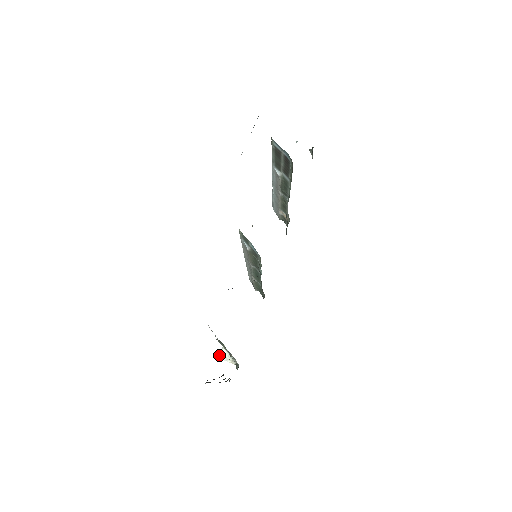
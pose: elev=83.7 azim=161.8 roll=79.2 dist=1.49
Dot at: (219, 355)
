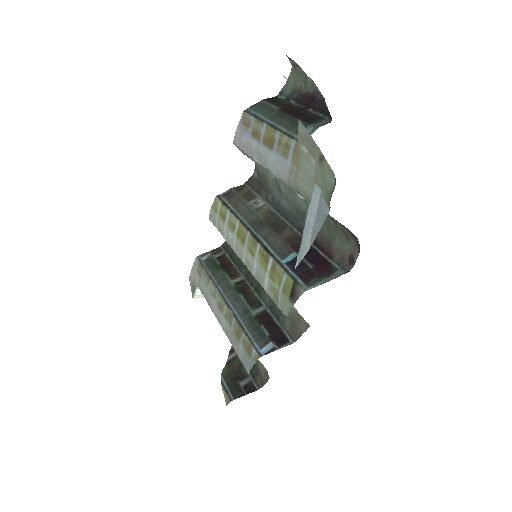
Dot at: (195, 296)
